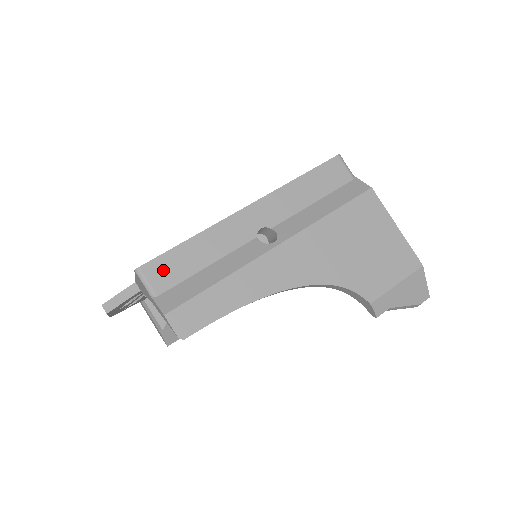
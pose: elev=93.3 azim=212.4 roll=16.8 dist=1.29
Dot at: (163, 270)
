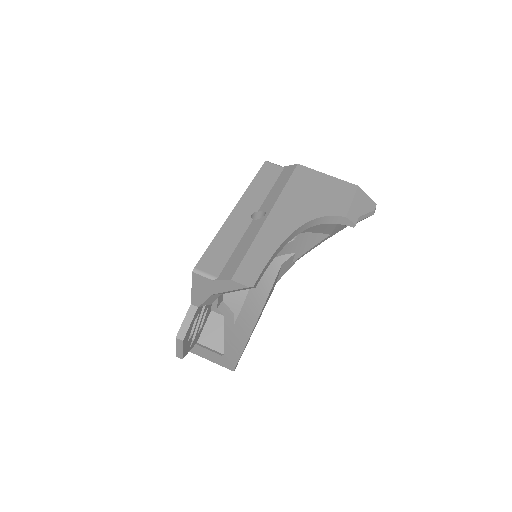
Dot at: (210, 262)
